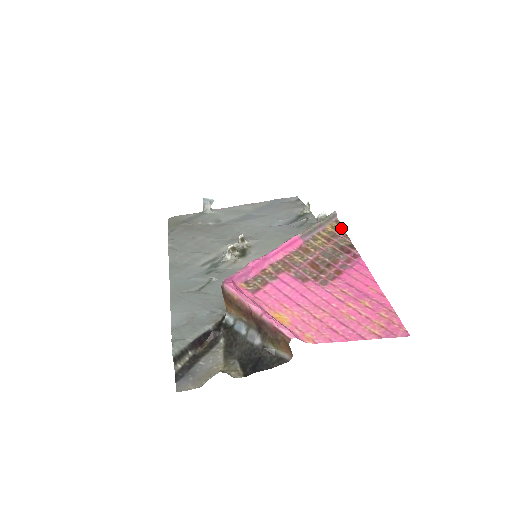
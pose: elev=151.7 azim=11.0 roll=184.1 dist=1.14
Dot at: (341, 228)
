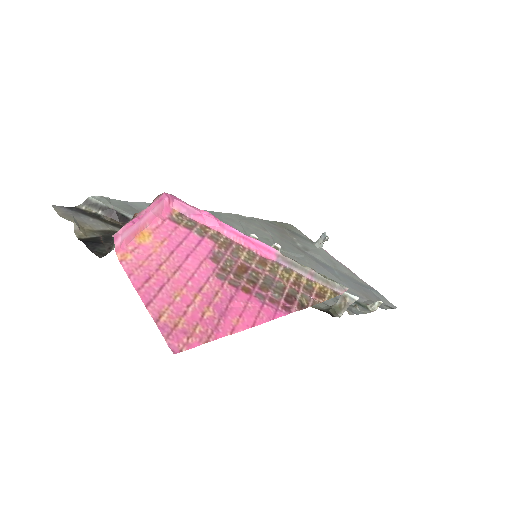
Dot at: (327, 297)
